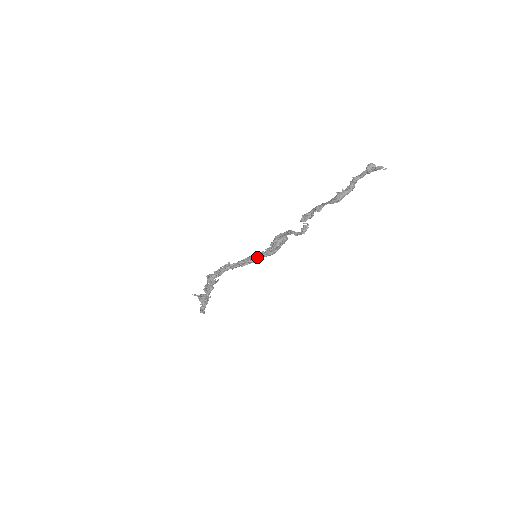
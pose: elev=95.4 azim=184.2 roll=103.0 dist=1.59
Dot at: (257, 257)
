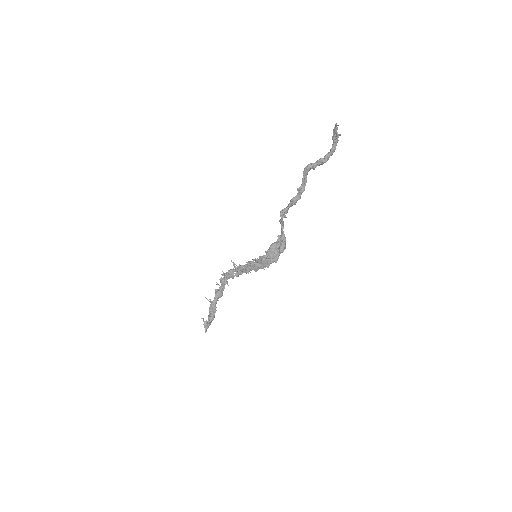
Dot at: (257, 260)
